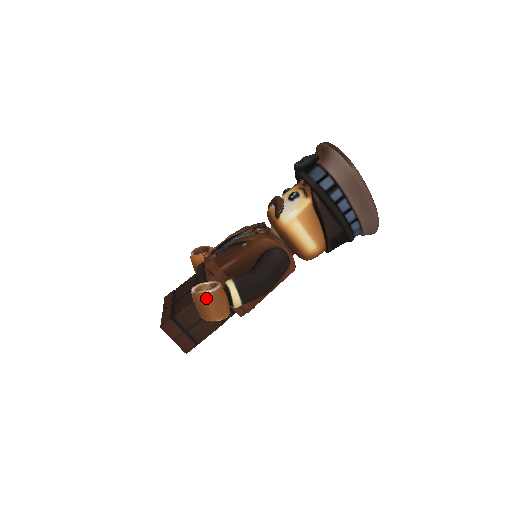
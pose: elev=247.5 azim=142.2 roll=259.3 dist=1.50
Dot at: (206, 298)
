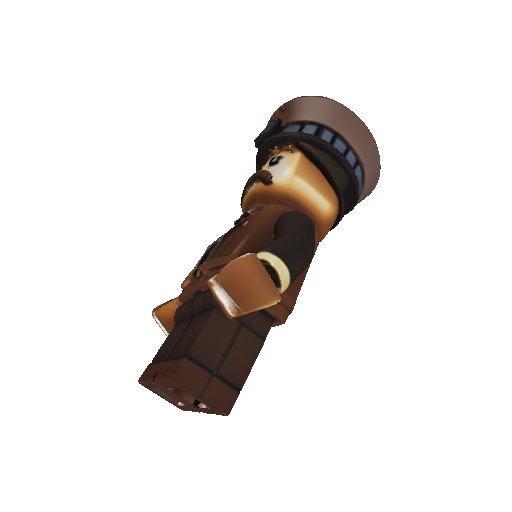
Dot at: (245, 266)
